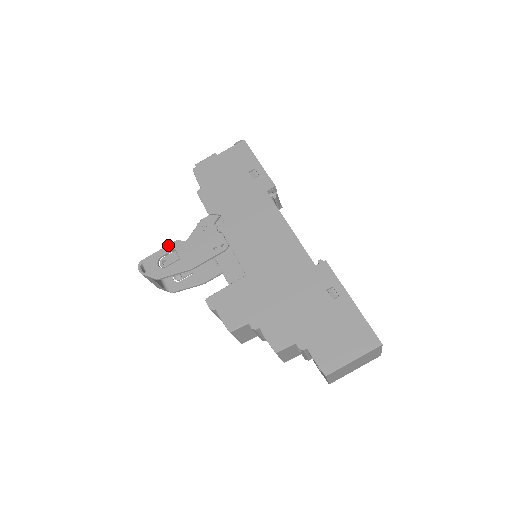
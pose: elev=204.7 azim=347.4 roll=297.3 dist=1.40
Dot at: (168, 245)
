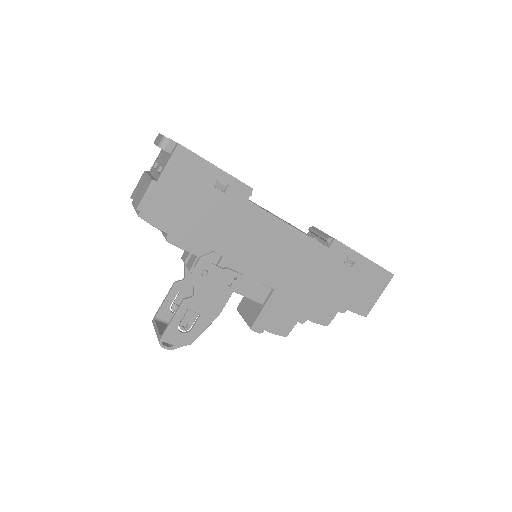
Dot at: (178, 311)
